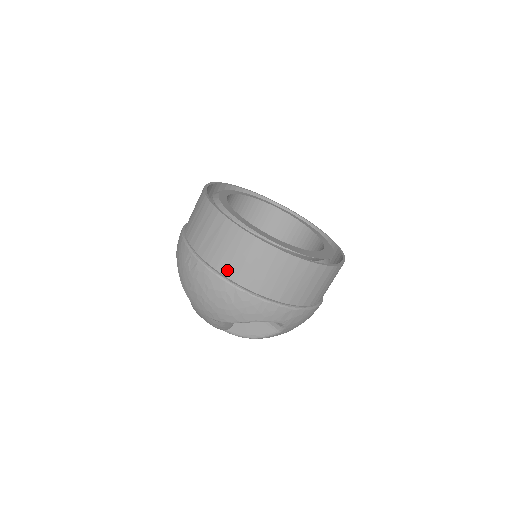
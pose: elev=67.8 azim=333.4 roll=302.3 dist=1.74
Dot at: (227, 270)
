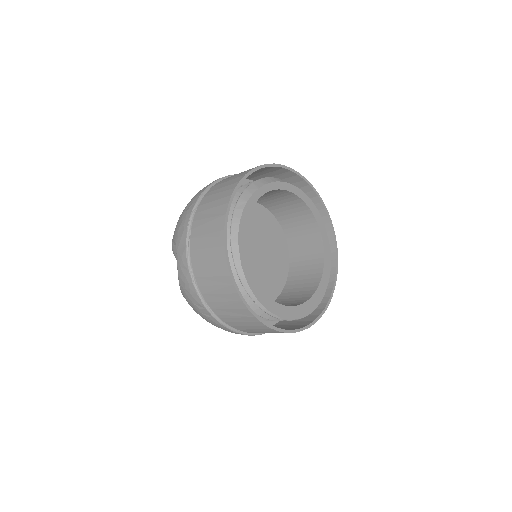
Dot at: (241, 330)
